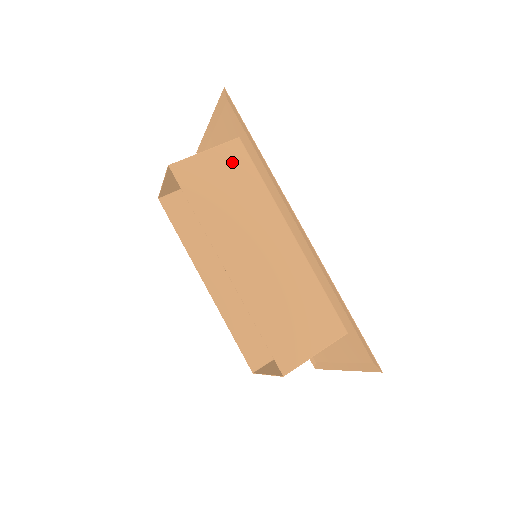
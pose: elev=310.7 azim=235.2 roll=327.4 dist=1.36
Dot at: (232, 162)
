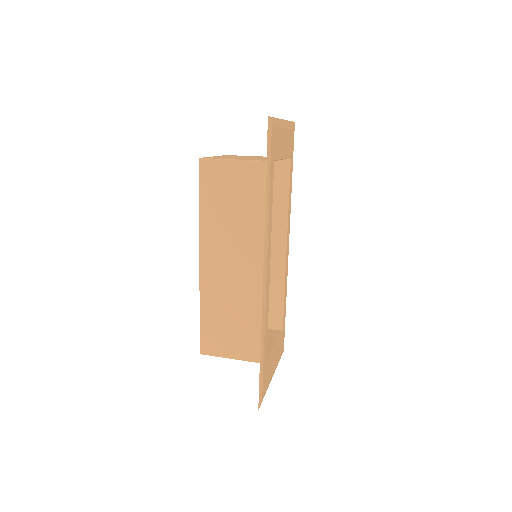
Dot at: (254, 182)
